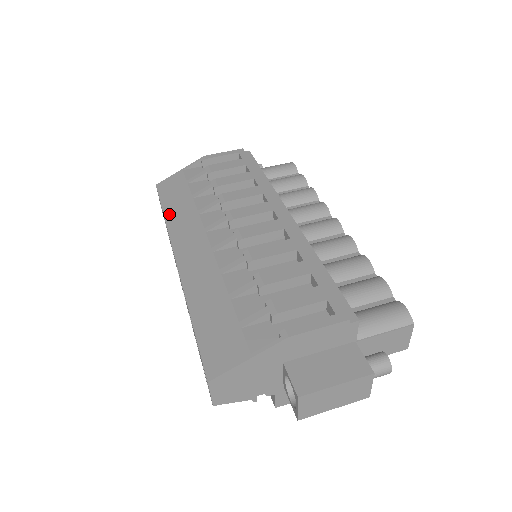
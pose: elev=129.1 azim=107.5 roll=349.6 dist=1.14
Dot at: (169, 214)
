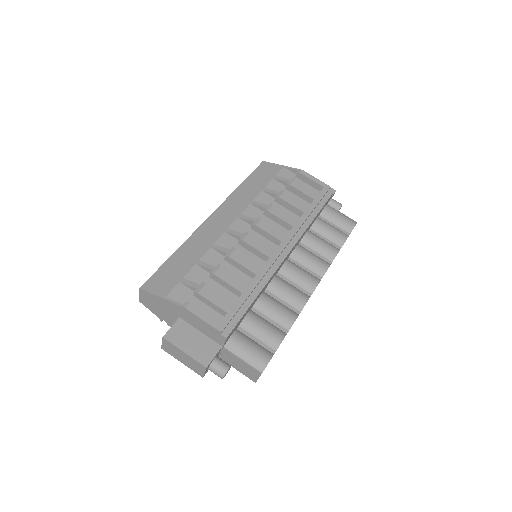
Dot at: (242, 187)
